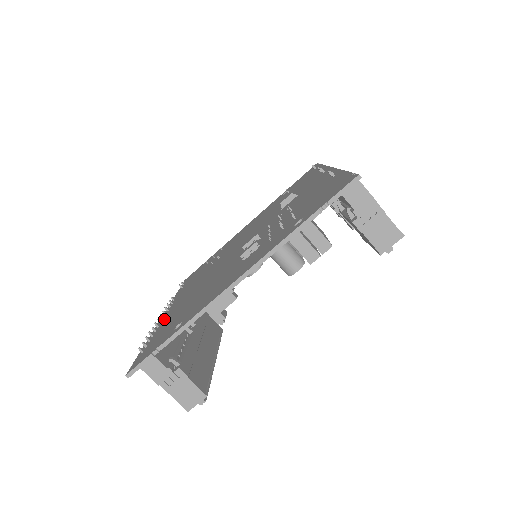
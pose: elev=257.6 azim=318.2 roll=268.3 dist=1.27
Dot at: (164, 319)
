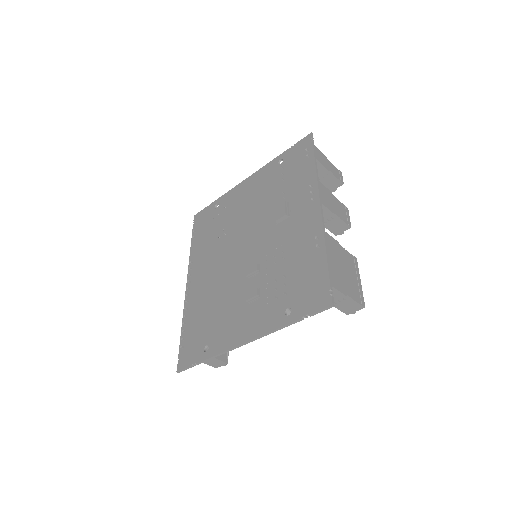
Dot at: (190, 301)
